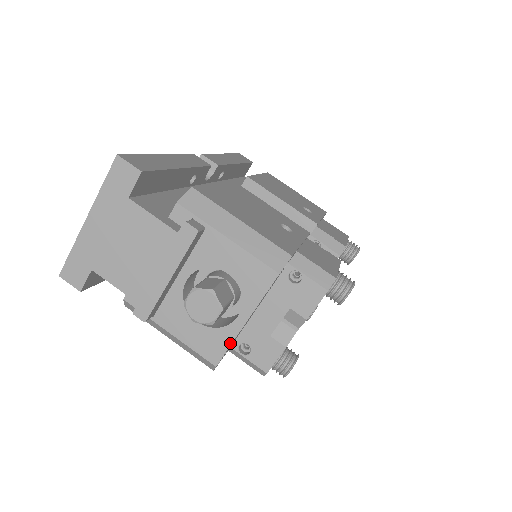
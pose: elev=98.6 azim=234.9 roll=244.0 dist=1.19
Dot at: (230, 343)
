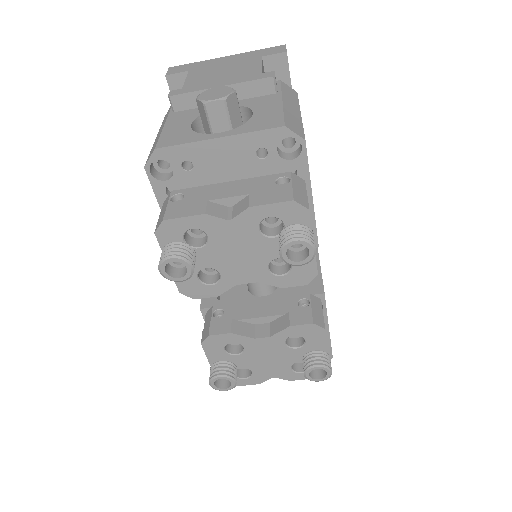
Dot at: (188, 142)
